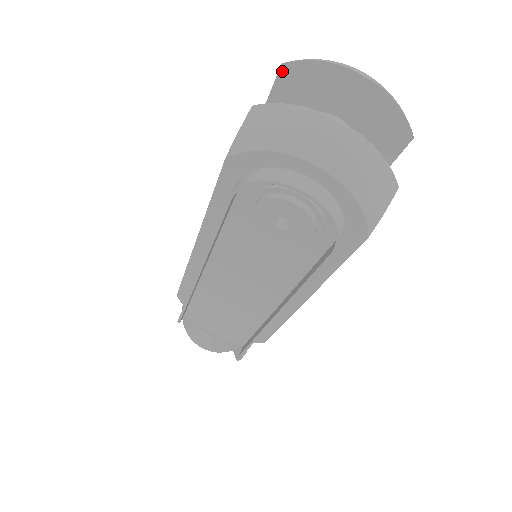
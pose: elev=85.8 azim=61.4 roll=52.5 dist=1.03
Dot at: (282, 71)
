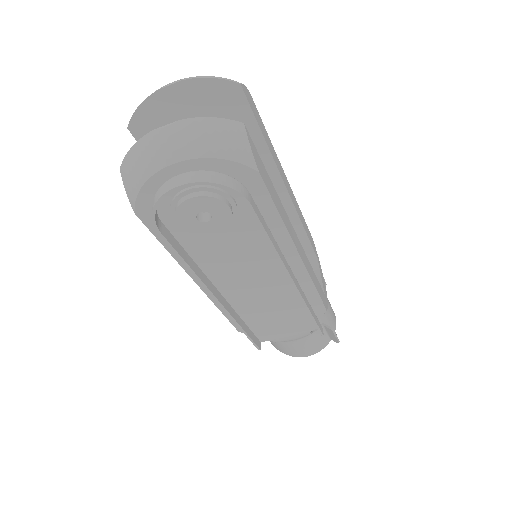
Dot at: (133, 132)
